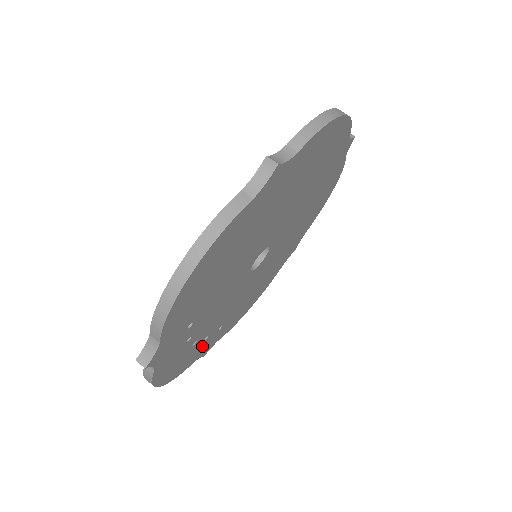
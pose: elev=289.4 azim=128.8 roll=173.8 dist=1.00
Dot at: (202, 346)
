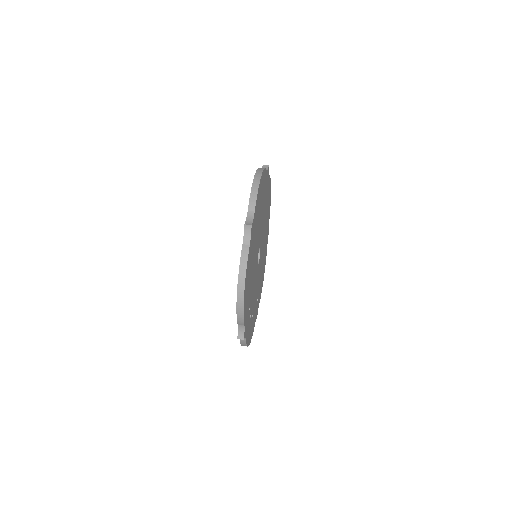
Dot at: (255, 314)
